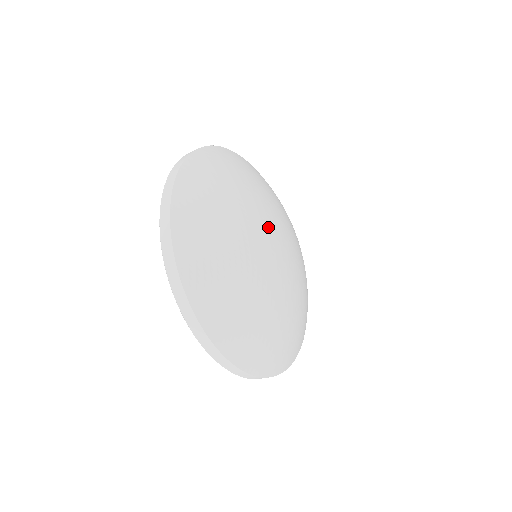
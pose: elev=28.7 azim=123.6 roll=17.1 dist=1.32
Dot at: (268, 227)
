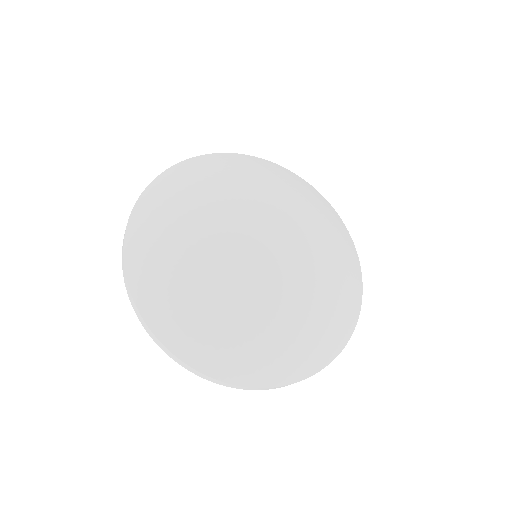
Dot at: (258, 219)
